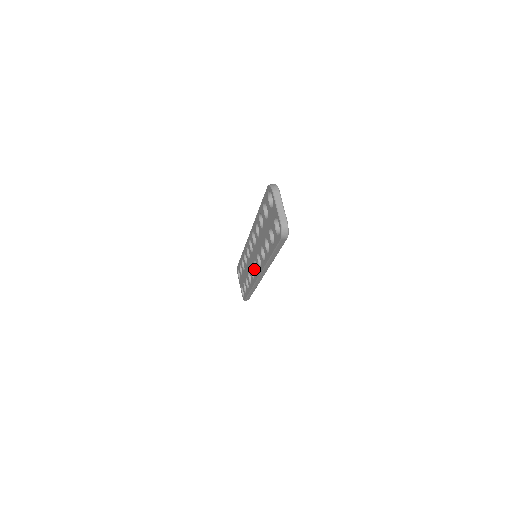
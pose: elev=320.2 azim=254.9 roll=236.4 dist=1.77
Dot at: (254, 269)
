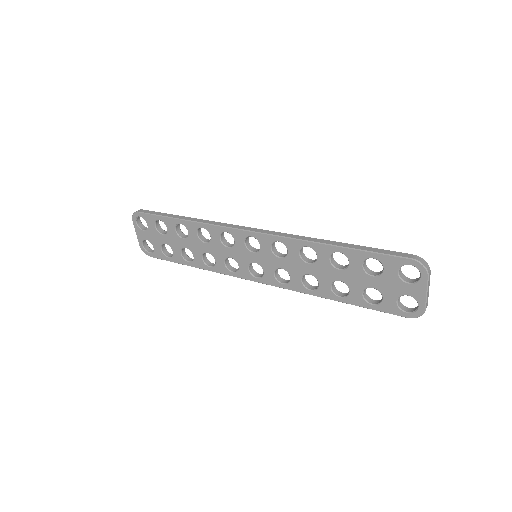
Dot at: (246, 268)
